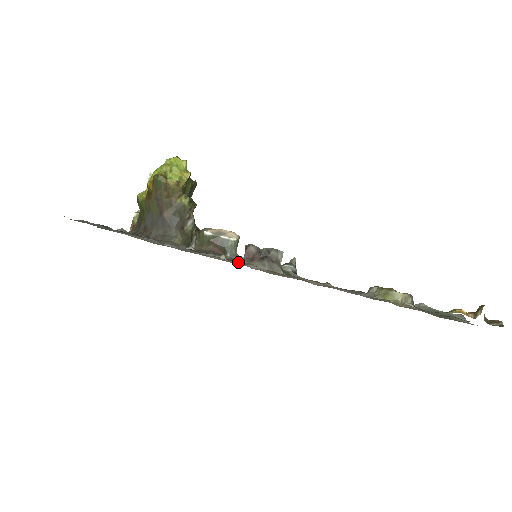
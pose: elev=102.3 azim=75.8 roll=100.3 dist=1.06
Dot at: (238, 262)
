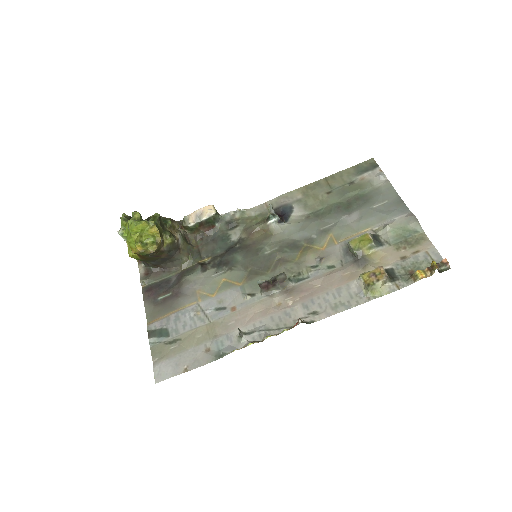
Dot at: (231, 233)
